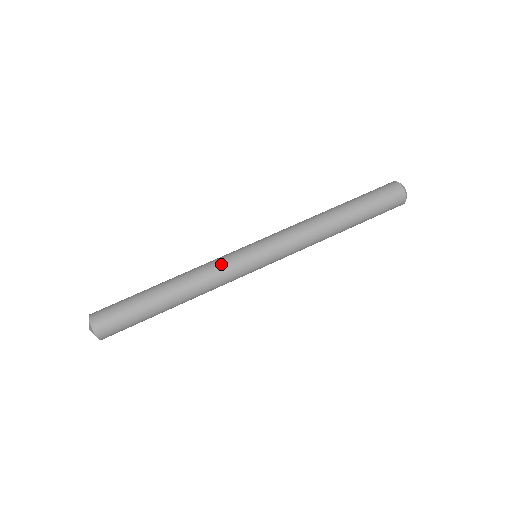
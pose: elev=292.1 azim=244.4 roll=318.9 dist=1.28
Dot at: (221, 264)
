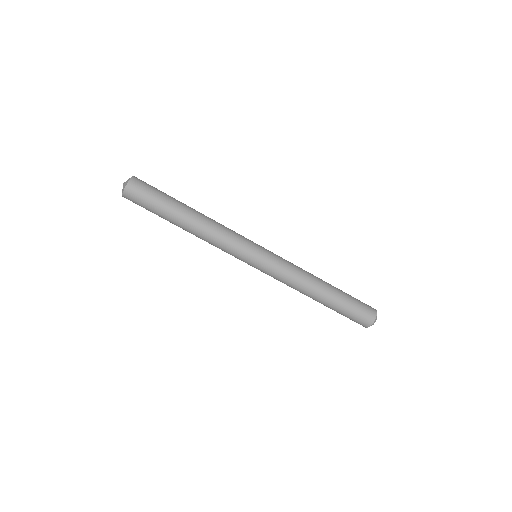
Dot at: (226, 249)
